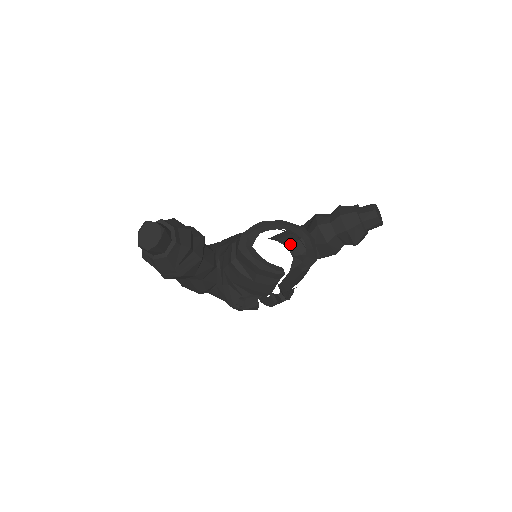
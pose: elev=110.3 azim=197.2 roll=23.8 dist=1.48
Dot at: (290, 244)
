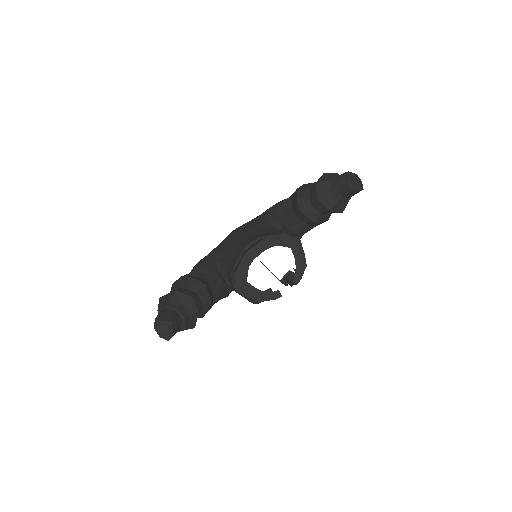
Dot at: (282, 227)
